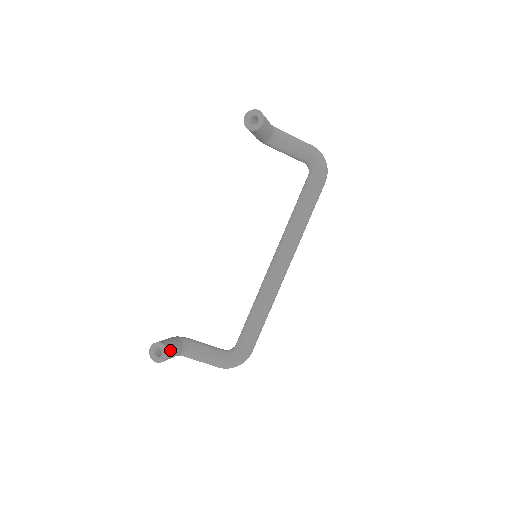
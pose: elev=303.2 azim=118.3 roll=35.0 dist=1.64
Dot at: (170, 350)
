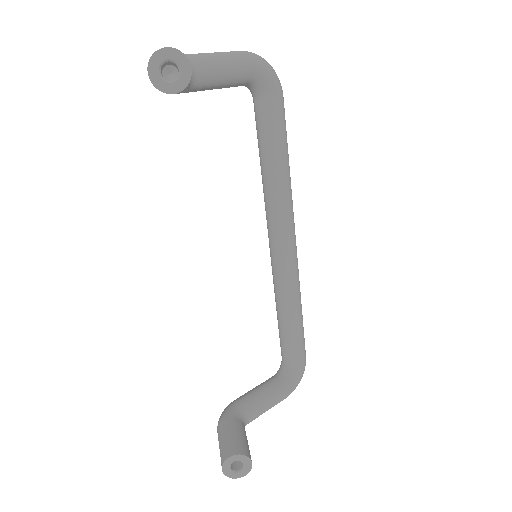
Dot at: (247, 450)
